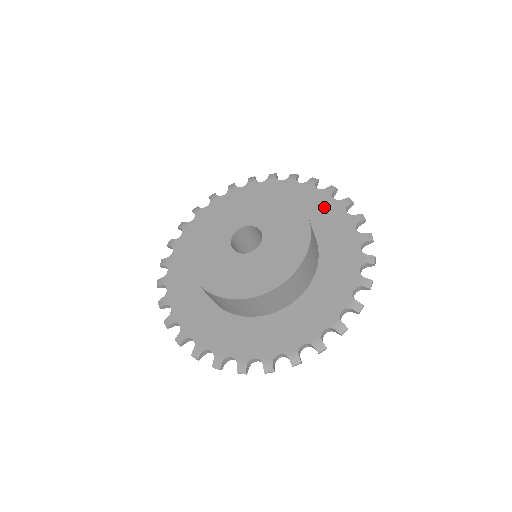
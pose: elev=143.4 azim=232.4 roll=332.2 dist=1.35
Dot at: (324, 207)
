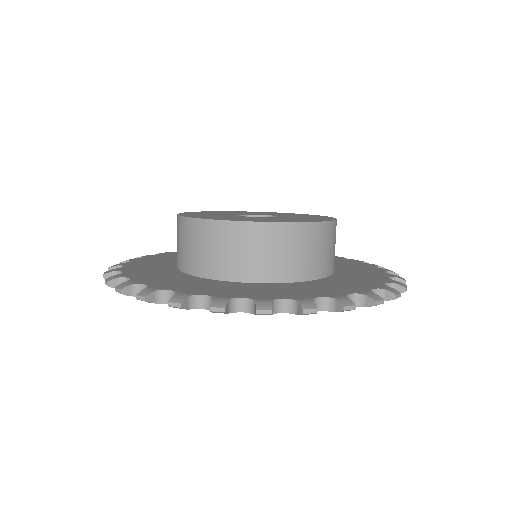
Dot at: (336, 259)
